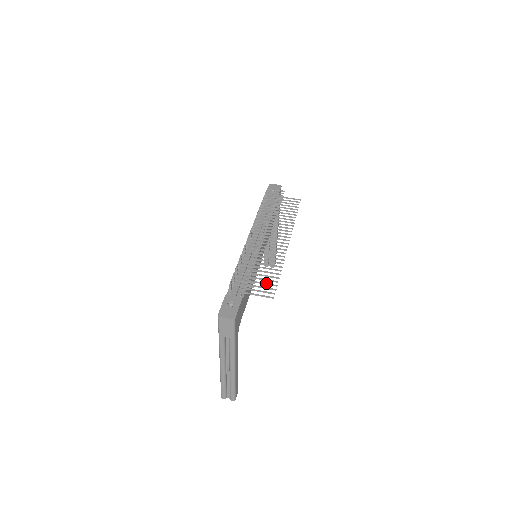
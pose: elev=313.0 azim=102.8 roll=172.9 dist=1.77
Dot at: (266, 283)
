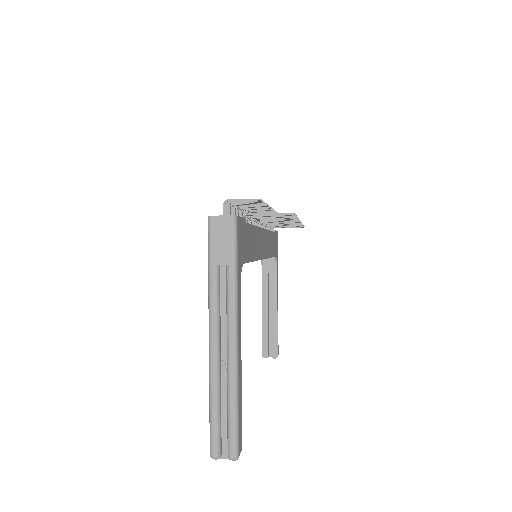
Dot at: occluded
